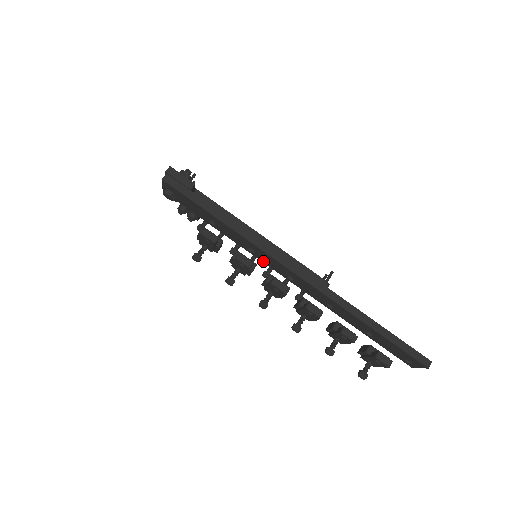
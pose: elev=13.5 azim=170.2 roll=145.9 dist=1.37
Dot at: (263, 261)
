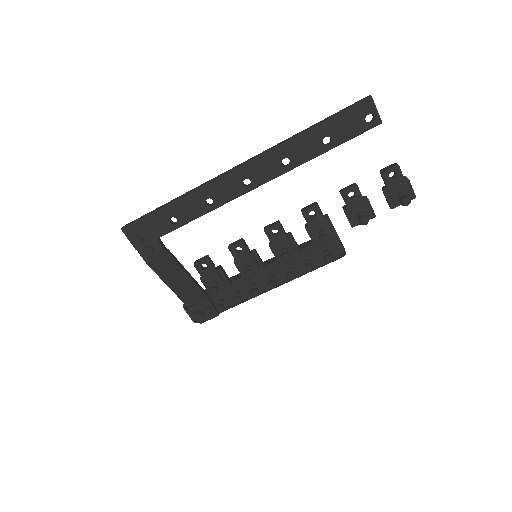
Dot at: (225, 201)
